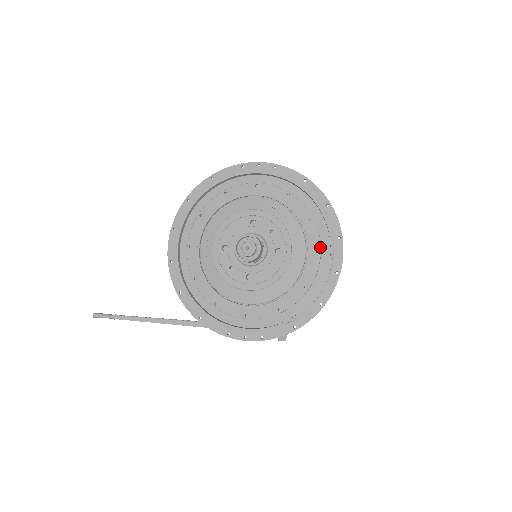
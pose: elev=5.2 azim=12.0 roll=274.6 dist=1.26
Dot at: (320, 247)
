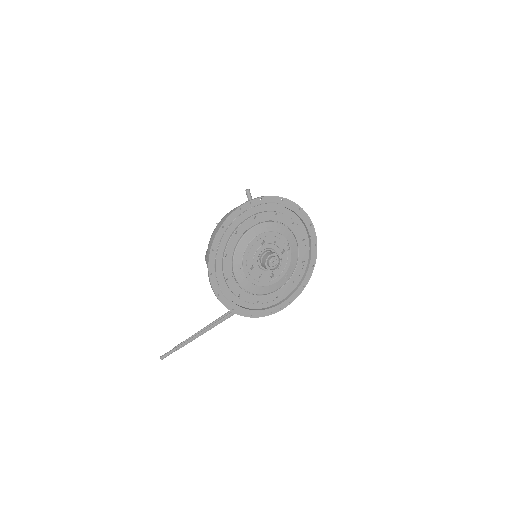
Dot at: (303, 236)
